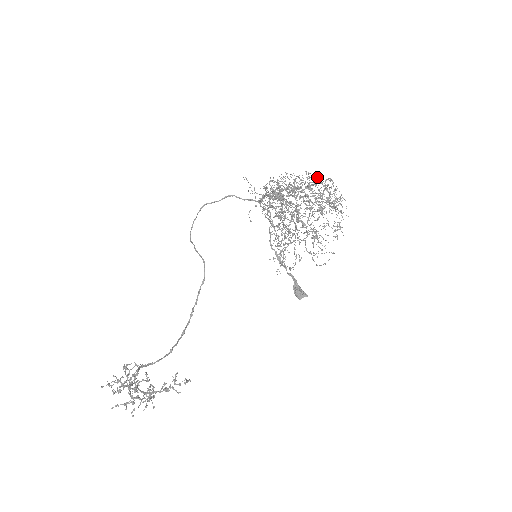
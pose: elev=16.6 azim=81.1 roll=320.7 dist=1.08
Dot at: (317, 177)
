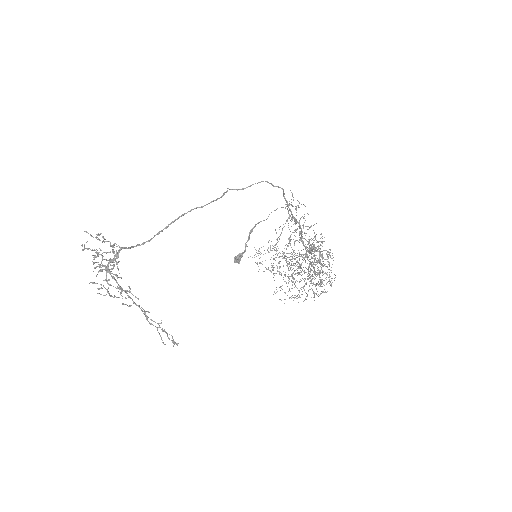
Dot at: occluded
